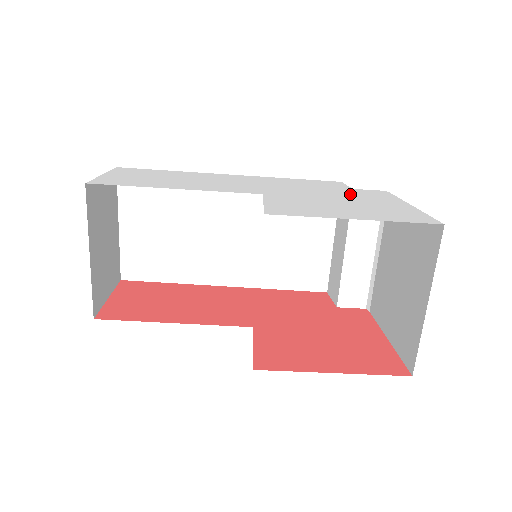
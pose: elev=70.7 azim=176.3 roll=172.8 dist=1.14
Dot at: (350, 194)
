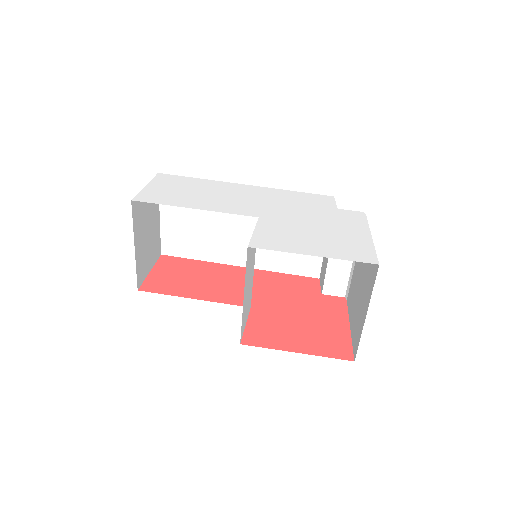
Dot at: (330, 218)
